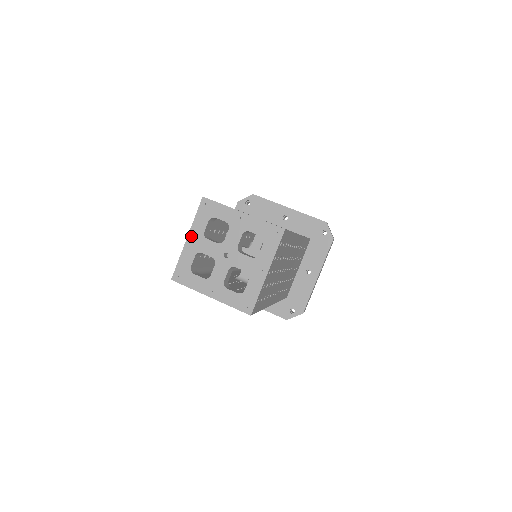
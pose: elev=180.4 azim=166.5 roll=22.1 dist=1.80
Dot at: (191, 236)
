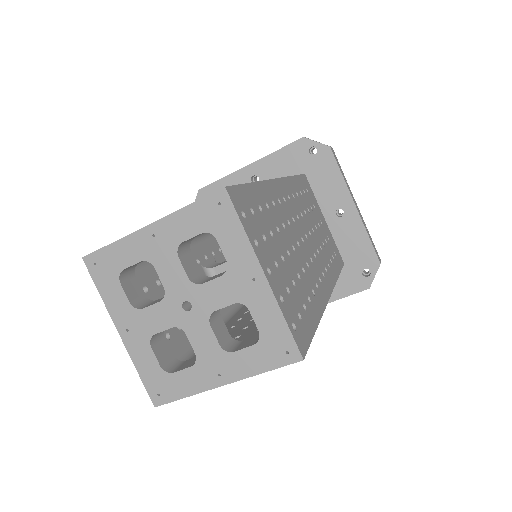
Dot at: (158, 228)
